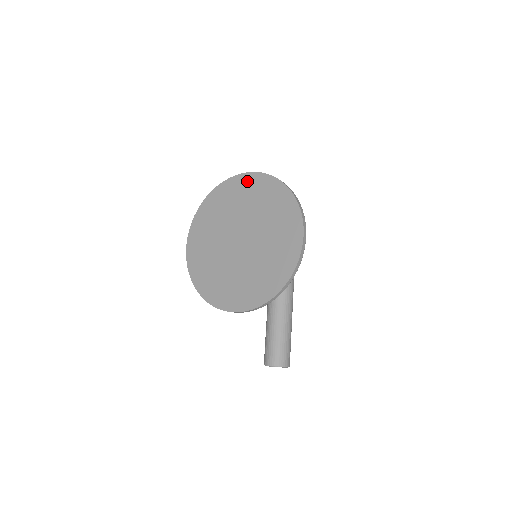
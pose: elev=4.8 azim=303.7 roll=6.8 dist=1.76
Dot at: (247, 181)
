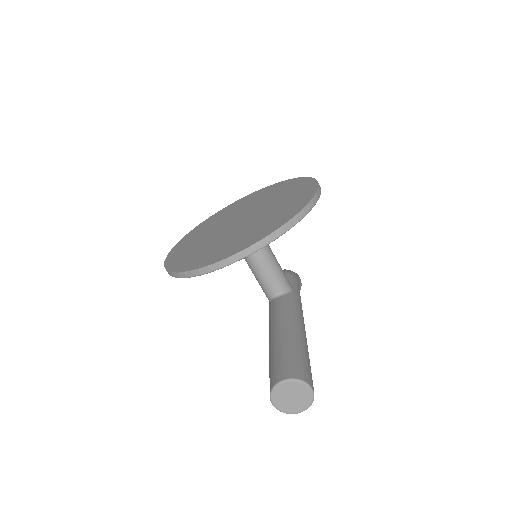
Dot at: (246, 198)
